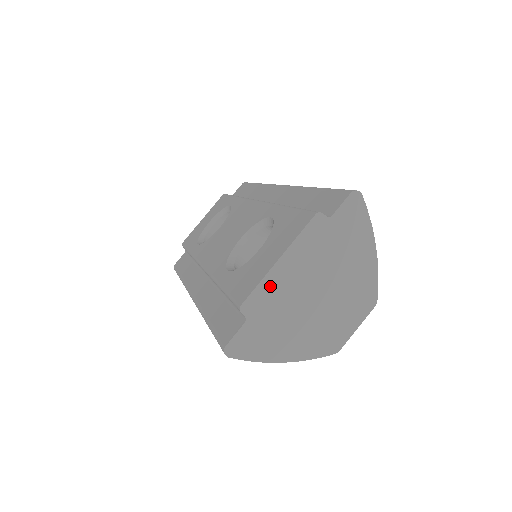
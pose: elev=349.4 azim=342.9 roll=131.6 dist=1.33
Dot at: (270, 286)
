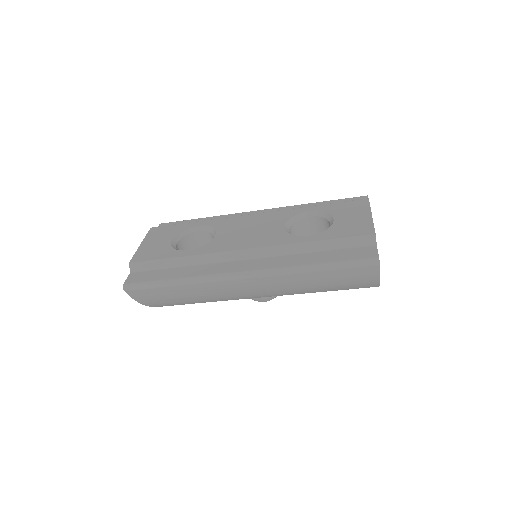
Dot at: occluded
